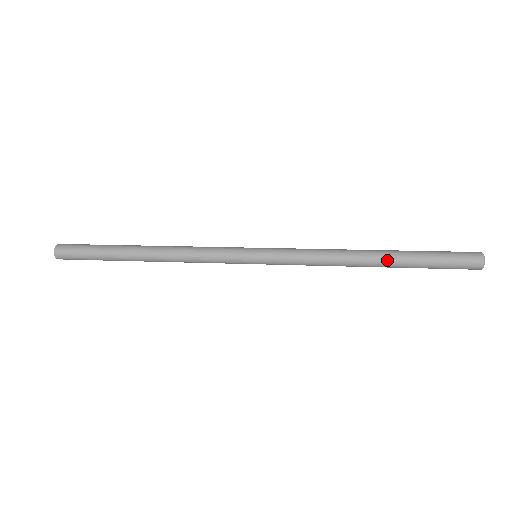
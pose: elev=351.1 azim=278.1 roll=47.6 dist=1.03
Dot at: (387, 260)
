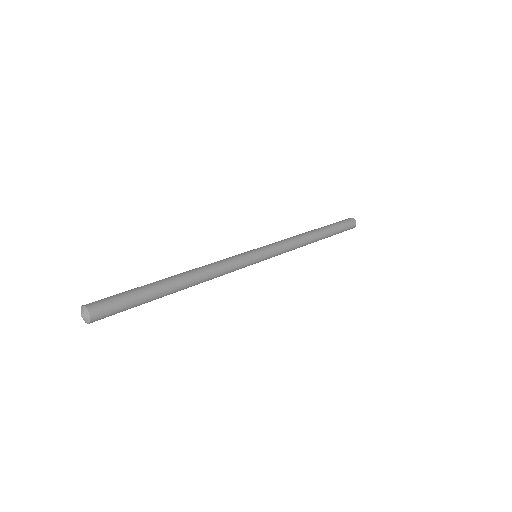
Dot at: (323, 234)
